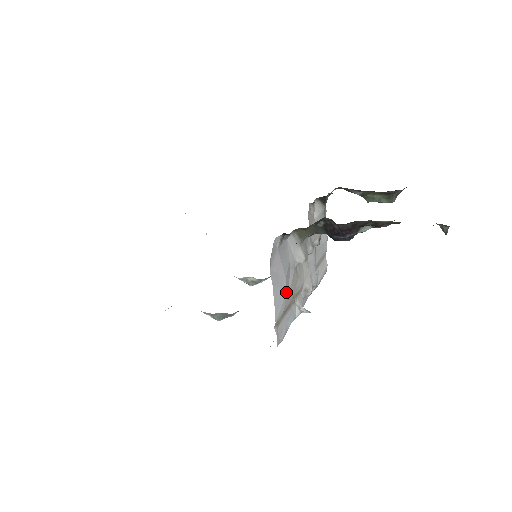
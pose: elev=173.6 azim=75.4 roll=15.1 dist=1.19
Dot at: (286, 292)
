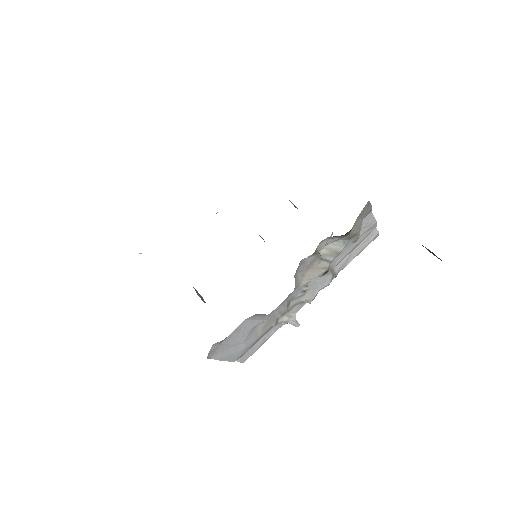
Dot at: (247, 346)
